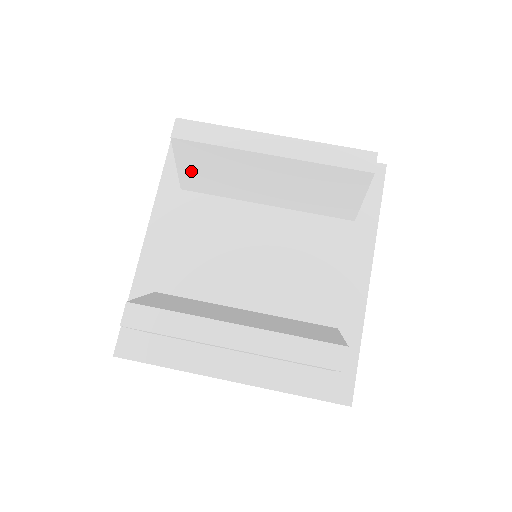
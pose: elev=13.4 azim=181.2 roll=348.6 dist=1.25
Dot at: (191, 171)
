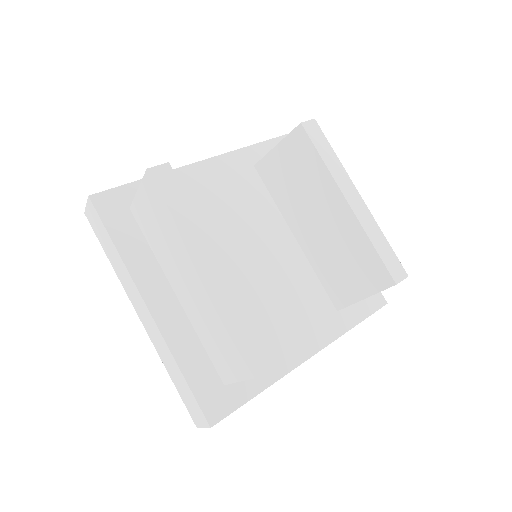
Dot at: (280, 160)
